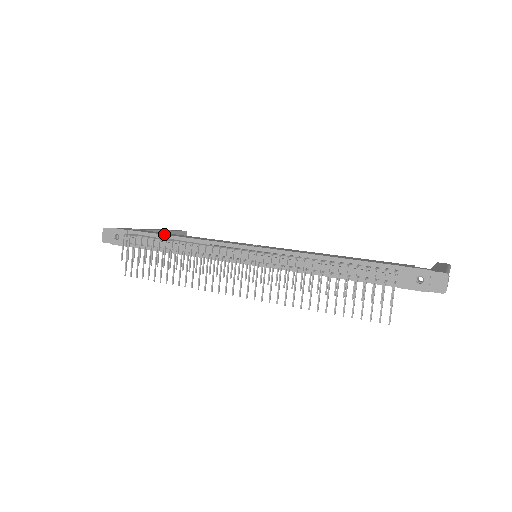
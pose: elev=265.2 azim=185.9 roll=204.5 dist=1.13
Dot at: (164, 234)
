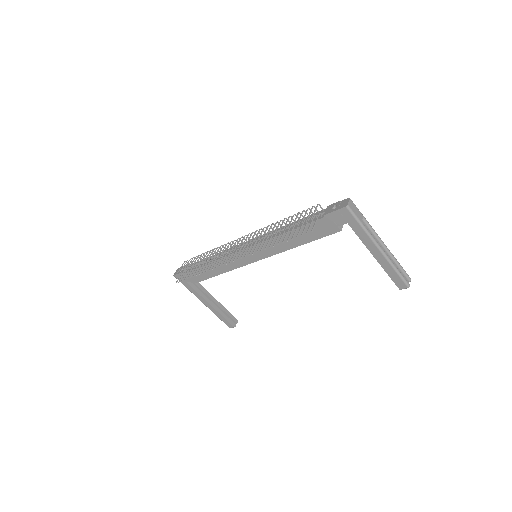
Dot at: occluded
